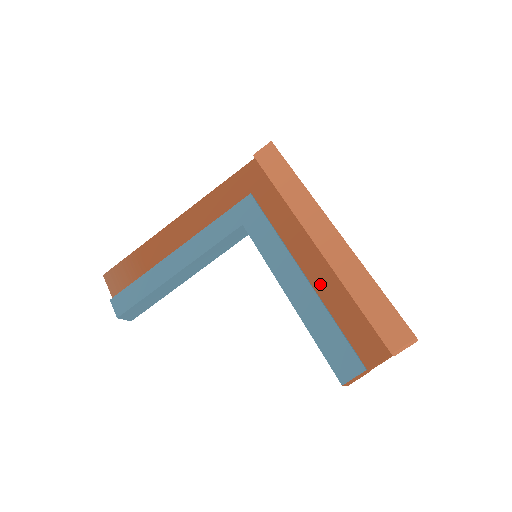
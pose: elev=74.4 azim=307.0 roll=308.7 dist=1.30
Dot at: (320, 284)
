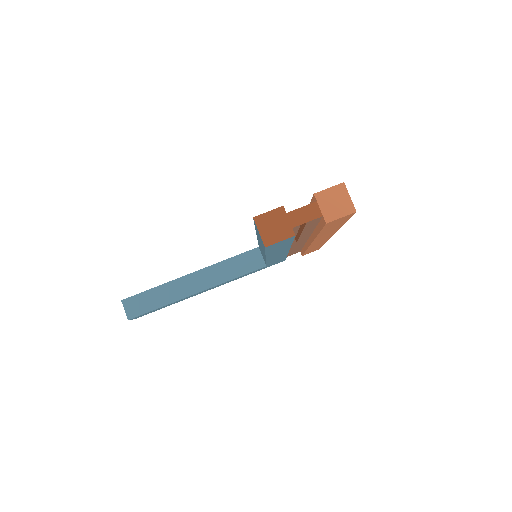
Dot at: occluded
